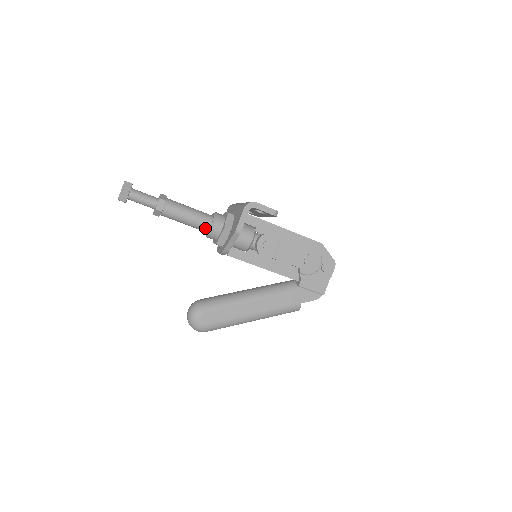
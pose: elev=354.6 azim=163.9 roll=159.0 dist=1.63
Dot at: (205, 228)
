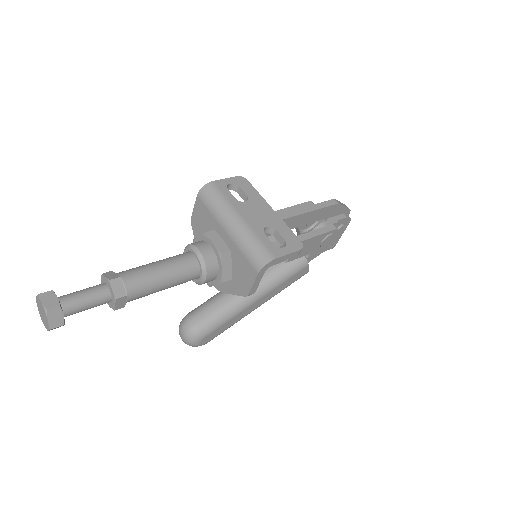
Dot at: (190, 280)
